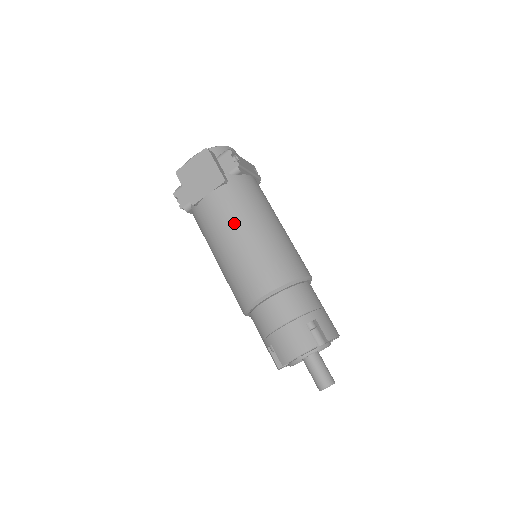
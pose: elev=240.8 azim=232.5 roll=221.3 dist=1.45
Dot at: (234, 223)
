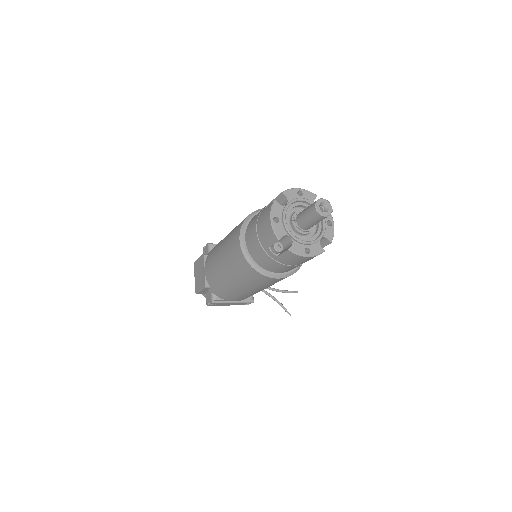
Dot at: (215, 254)
